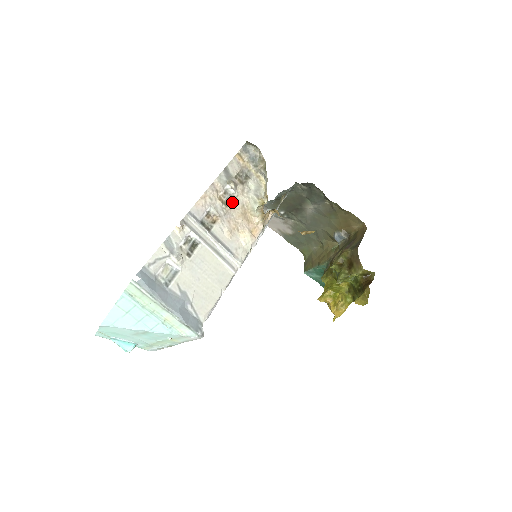
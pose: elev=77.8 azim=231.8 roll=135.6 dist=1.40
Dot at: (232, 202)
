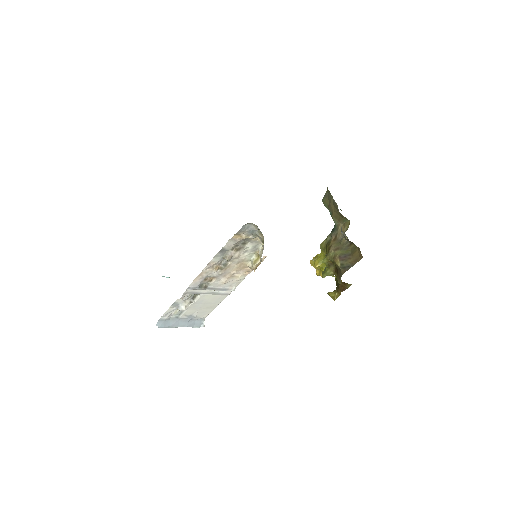
Dot at: (227, 265)
